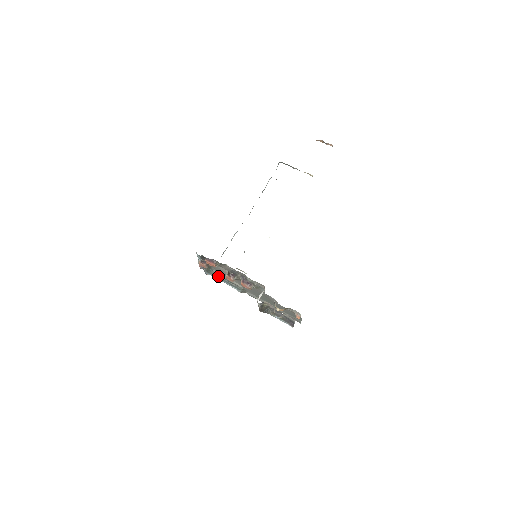
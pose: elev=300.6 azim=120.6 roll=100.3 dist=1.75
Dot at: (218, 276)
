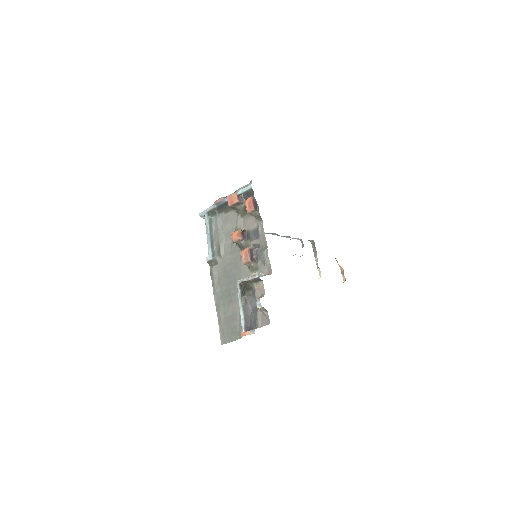
Dot at: (212, 226)
